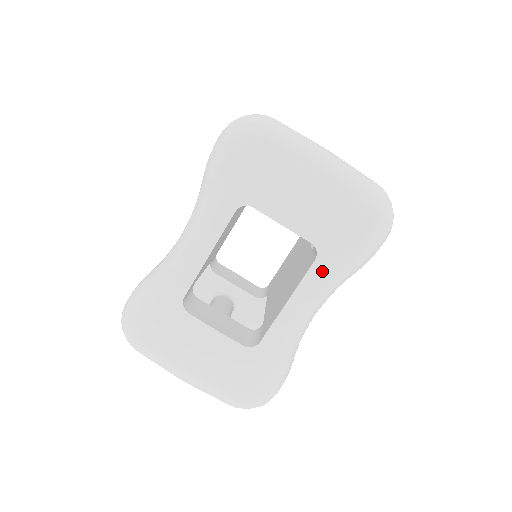
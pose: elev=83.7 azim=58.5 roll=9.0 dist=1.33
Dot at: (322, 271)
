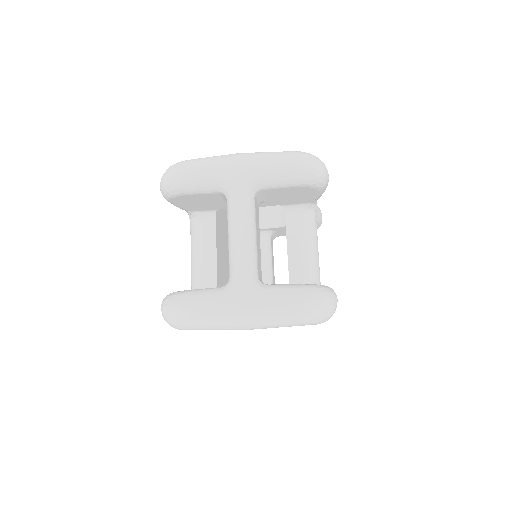
Dot at: occluded
